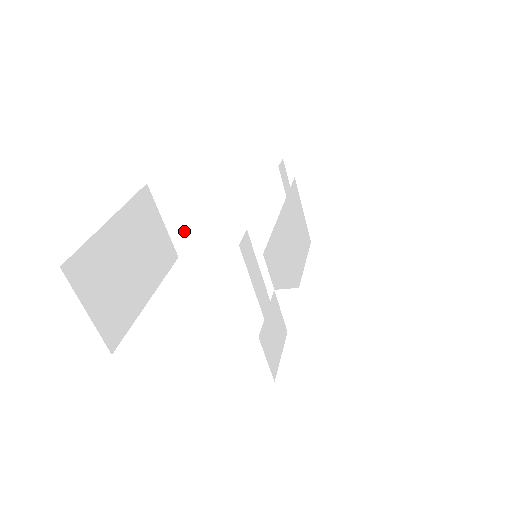
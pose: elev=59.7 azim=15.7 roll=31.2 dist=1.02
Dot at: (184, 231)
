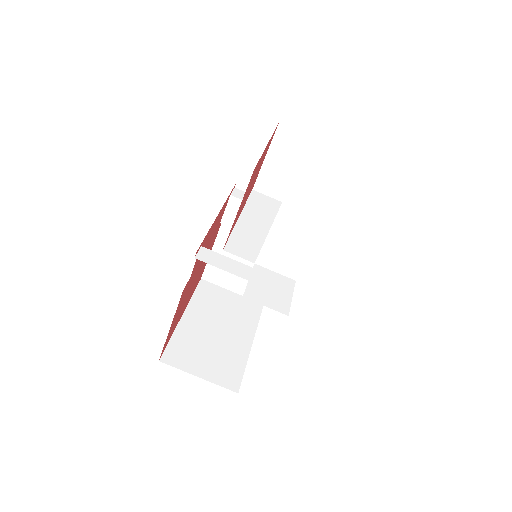
Dot at: occluded
